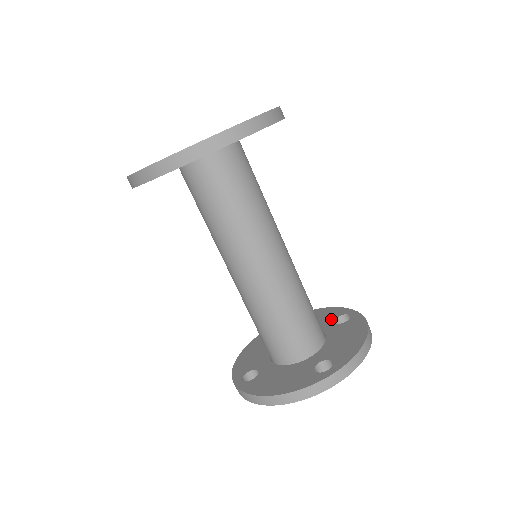
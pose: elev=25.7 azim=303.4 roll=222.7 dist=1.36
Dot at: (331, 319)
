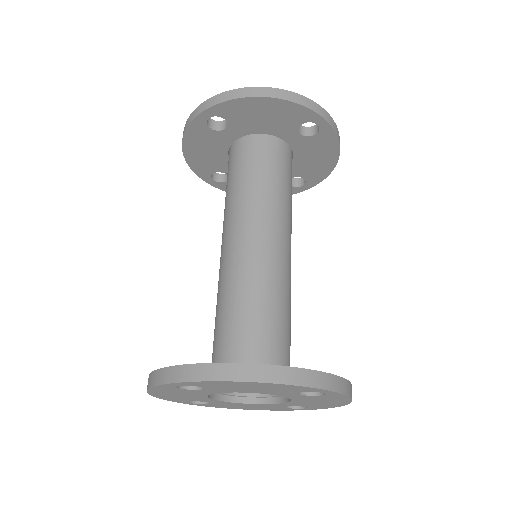
Dot at: occluded
